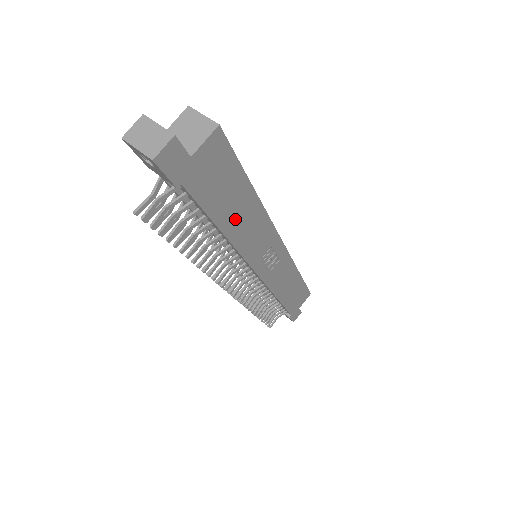
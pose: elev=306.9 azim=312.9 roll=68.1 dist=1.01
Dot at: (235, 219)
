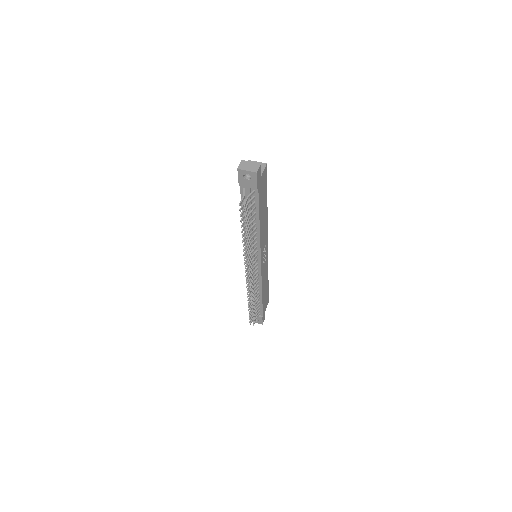
Dot at: (262, 218)
